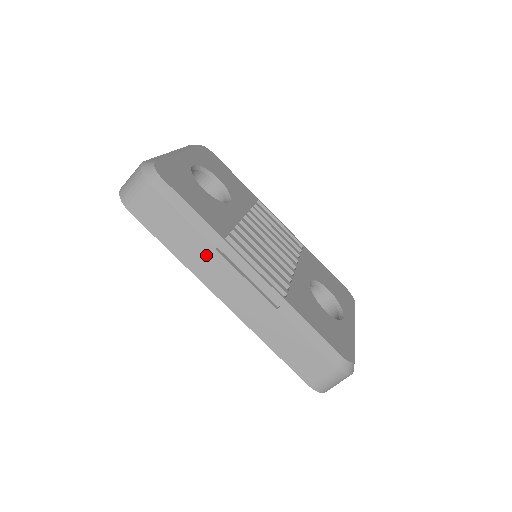
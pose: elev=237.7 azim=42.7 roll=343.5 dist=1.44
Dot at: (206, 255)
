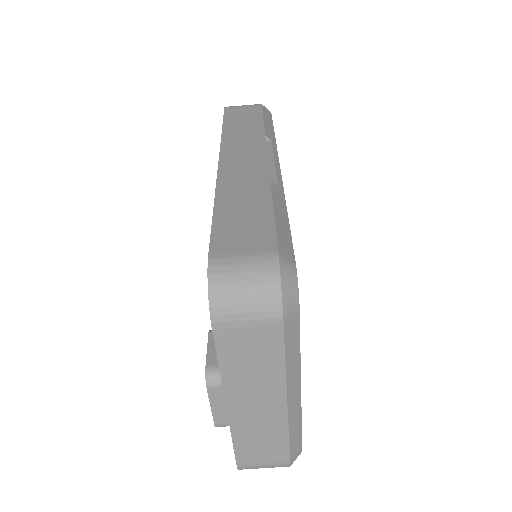
Dot at: (251, 136)
